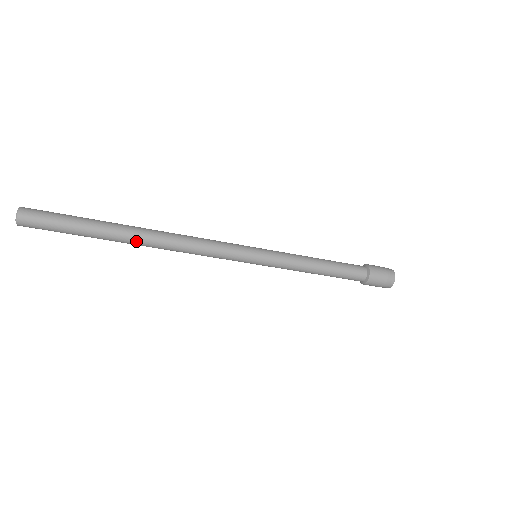
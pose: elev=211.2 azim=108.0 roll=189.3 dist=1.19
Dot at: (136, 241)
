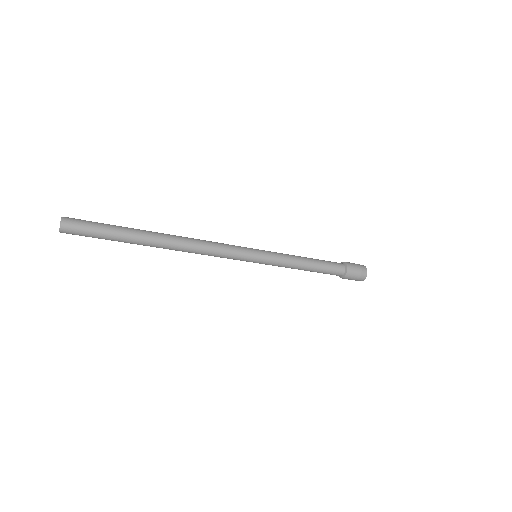
Dot at: (159, 247)
